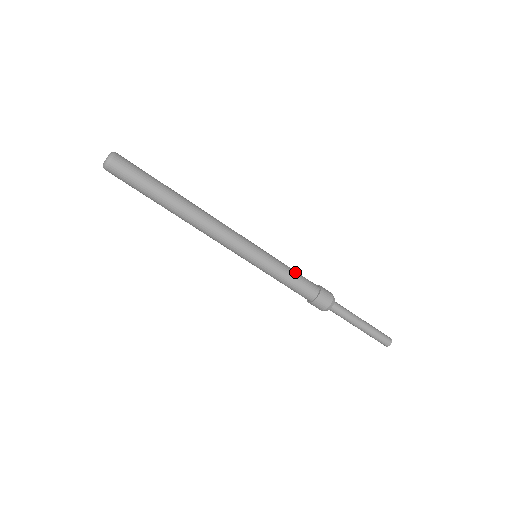
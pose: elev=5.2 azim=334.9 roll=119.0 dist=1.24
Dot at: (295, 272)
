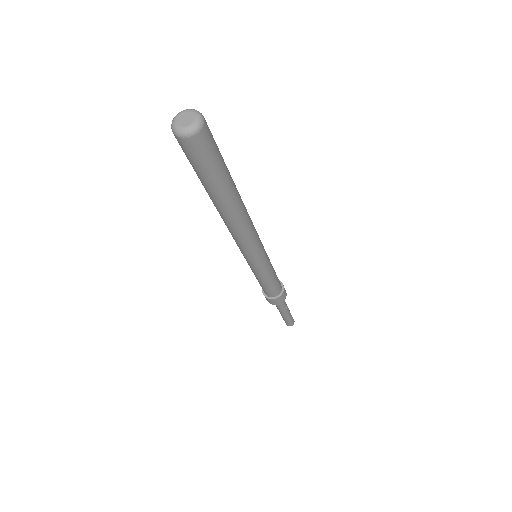
Dot at: occluded
